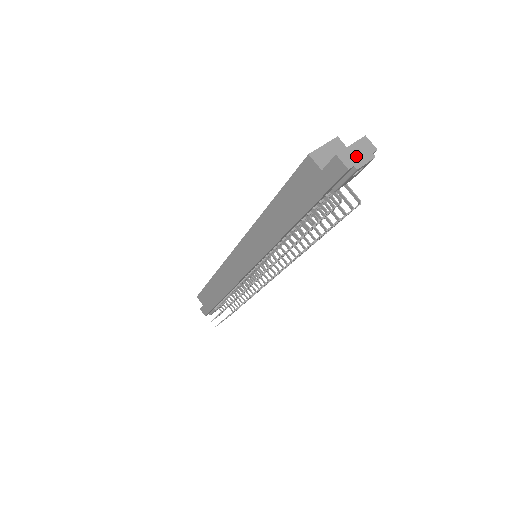
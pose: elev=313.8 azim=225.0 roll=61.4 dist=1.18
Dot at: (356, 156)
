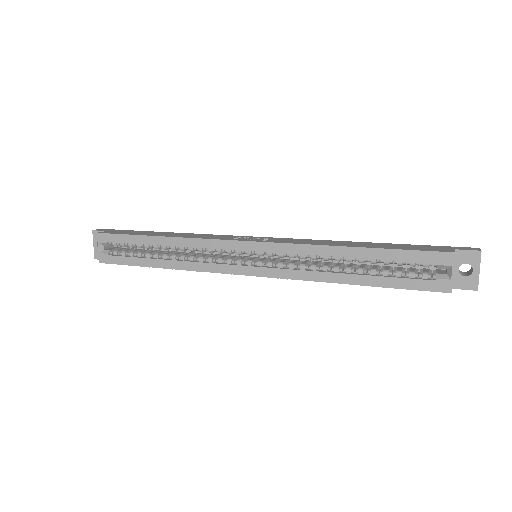
Dot at: (479, 273)
